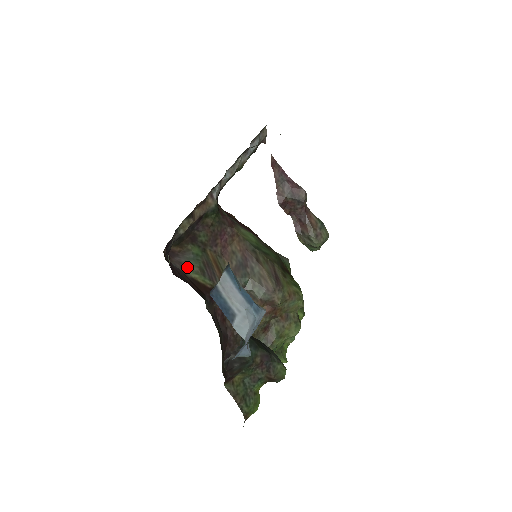
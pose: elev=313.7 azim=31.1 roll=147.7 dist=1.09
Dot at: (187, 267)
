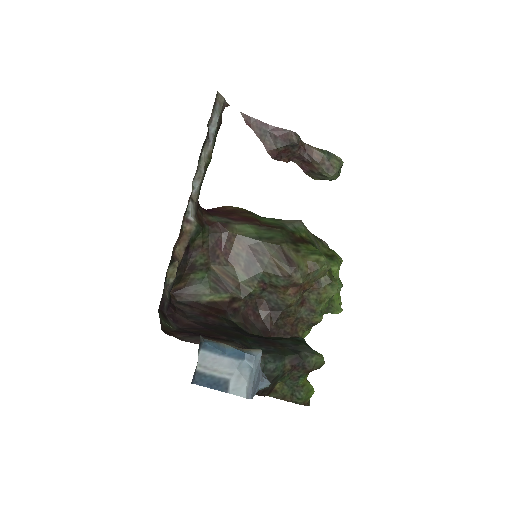
Dot at: (199, 295)
